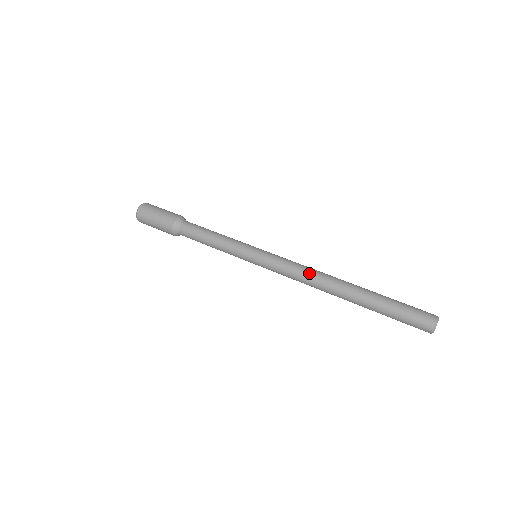
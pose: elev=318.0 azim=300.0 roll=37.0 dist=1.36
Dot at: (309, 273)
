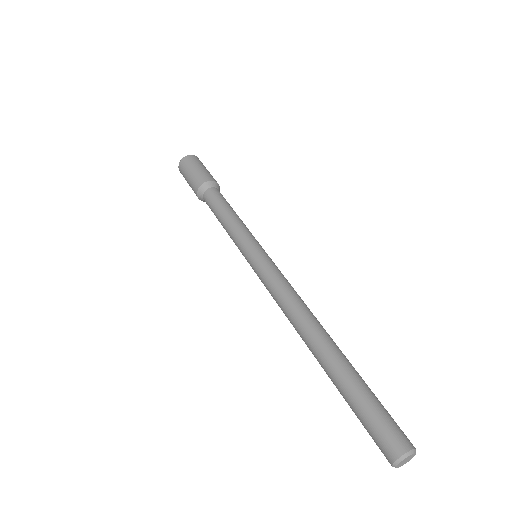
Dot at: (289, 304)
